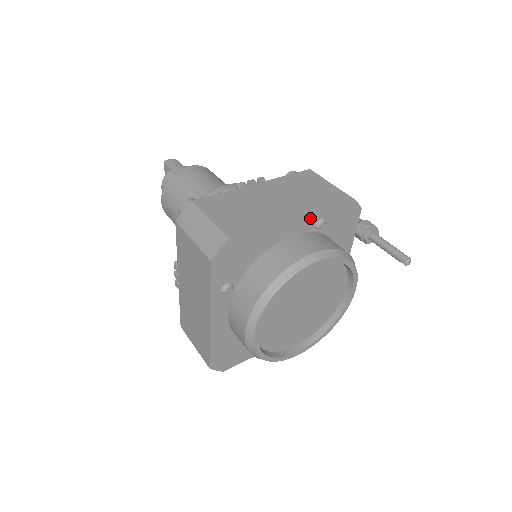
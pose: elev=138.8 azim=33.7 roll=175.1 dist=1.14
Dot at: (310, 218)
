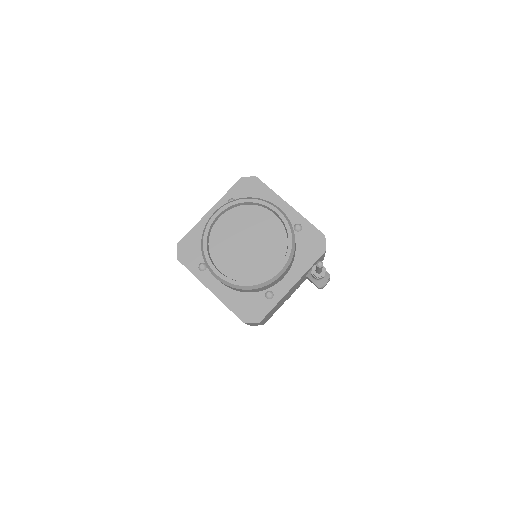
Dot at: (295, 216)
